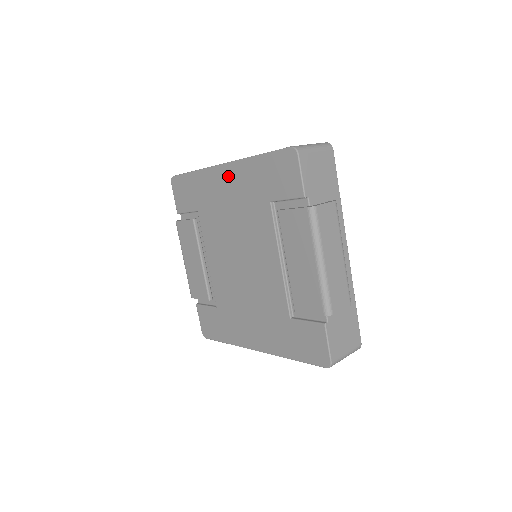
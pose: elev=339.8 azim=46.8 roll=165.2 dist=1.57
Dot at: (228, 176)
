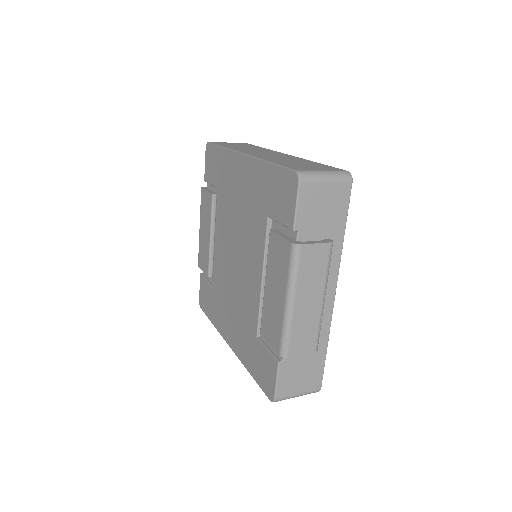
Dot at: (244, 169)
